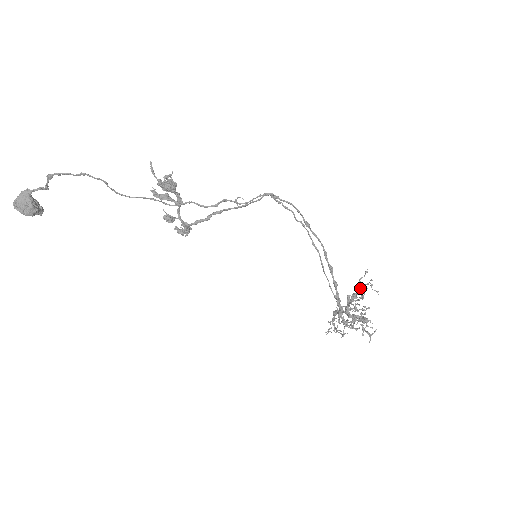
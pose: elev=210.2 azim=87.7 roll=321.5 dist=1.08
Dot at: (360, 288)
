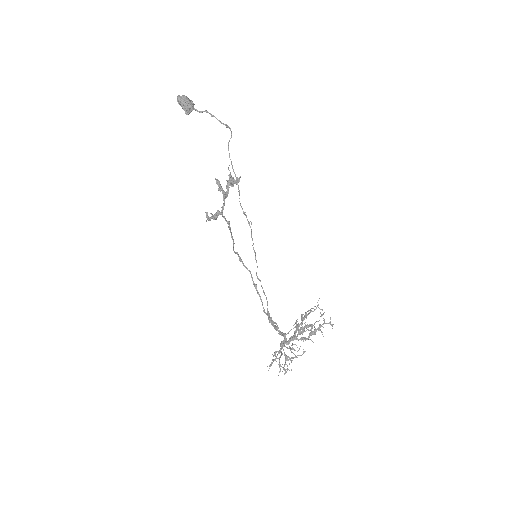
Dot at: occluded
